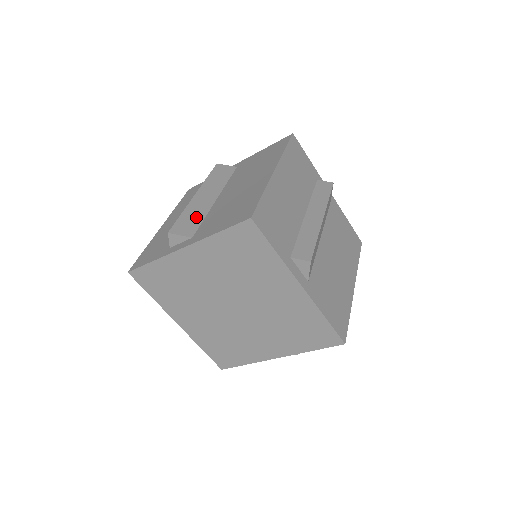
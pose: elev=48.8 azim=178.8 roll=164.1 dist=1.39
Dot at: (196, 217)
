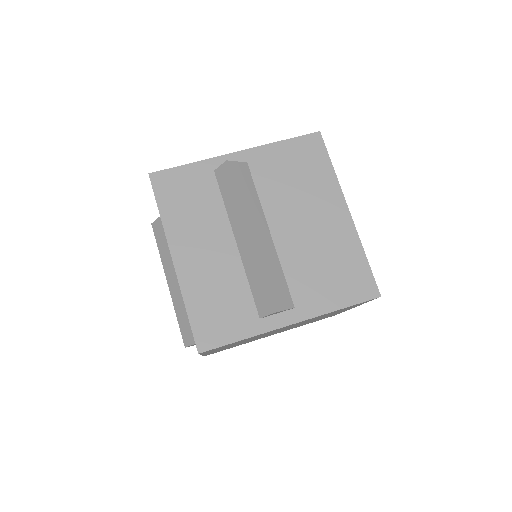
Dot at: (185, 314)
